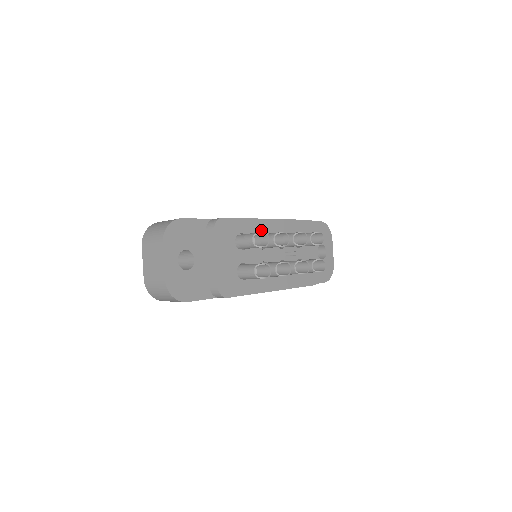
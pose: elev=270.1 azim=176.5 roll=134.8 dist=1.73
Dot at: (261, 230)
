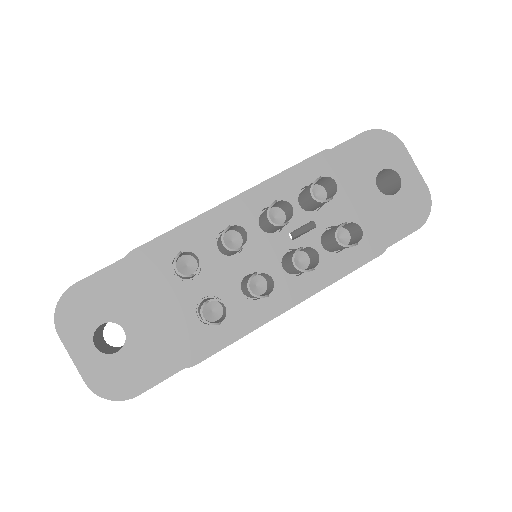
Dot at: (219, 227)
